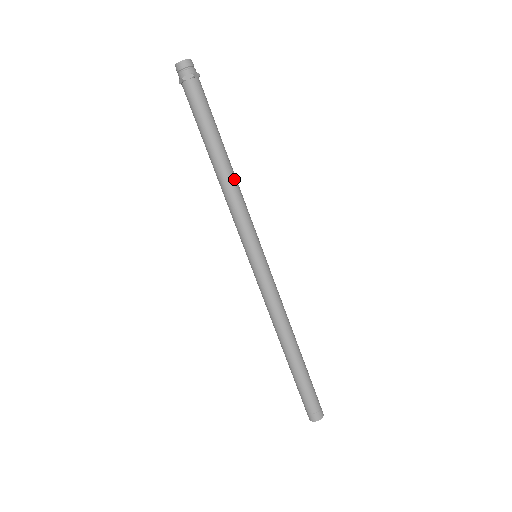
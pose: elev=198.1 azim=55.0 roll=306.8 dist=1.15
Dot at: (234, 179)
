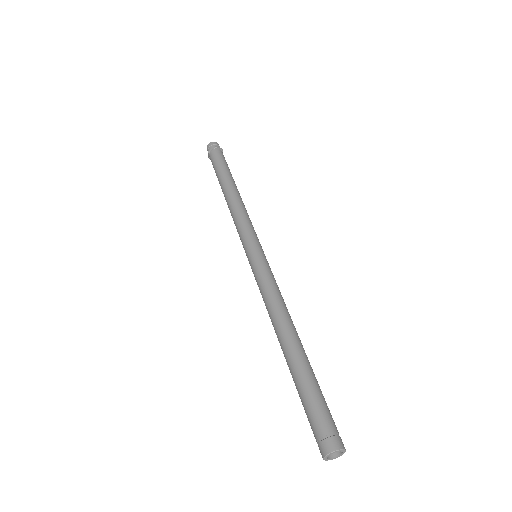
Dot at: (239, 199)
